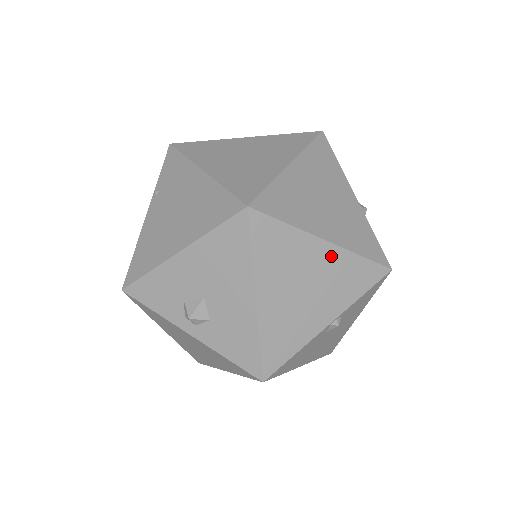
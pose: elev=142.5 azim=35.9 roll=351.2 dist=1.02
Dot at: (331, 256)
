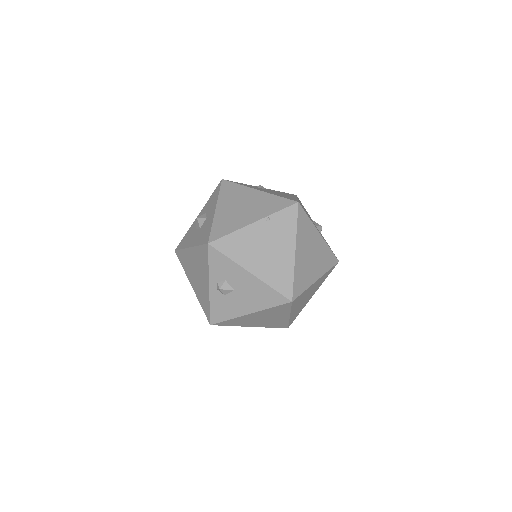
Dot at: (284, 319)
